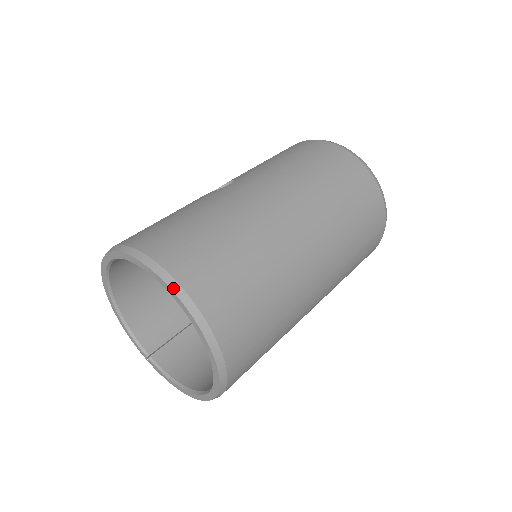
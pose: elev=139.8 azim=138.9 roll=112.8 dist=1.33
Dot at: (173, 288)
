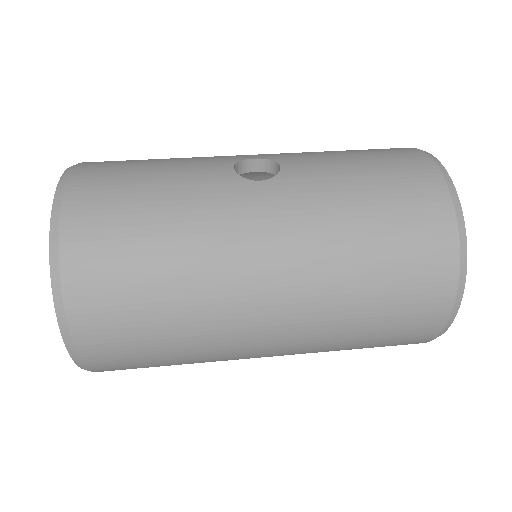
Dot at: (55, 295)
